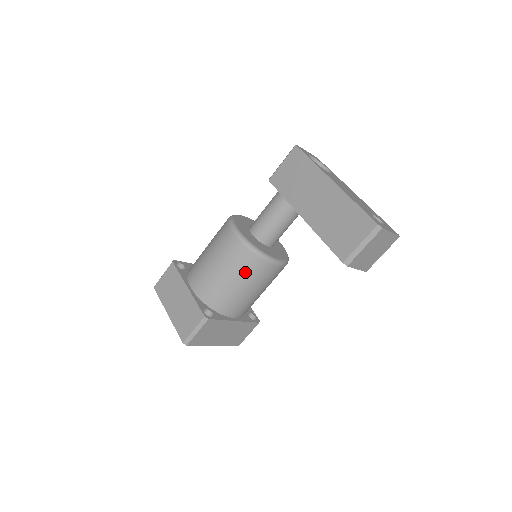
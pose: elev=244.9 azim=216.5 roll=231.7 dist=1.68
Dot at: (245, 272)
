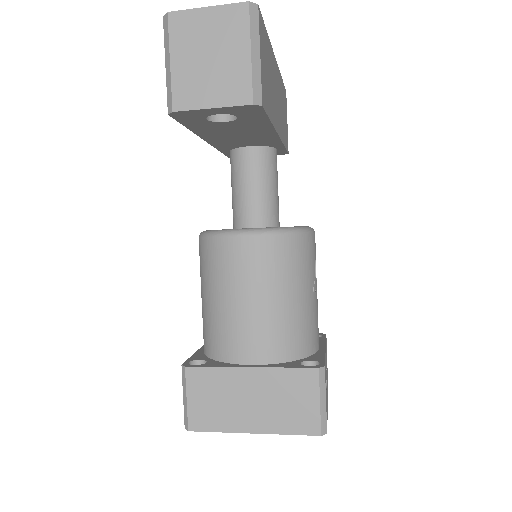
Dot at: (211, 273)
